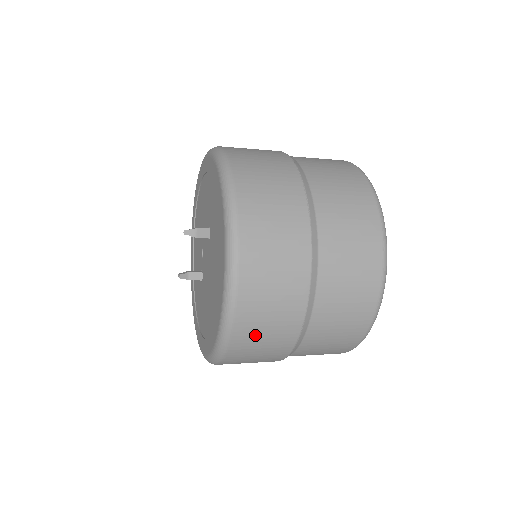
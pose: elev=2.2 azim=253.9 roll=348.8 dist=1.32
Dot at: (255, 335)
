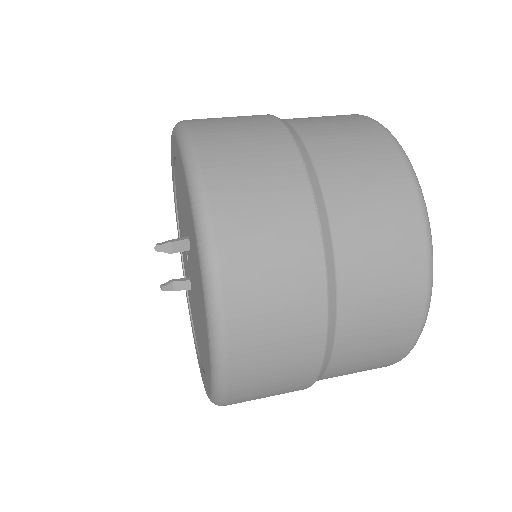
Dot at: (259, 388)
